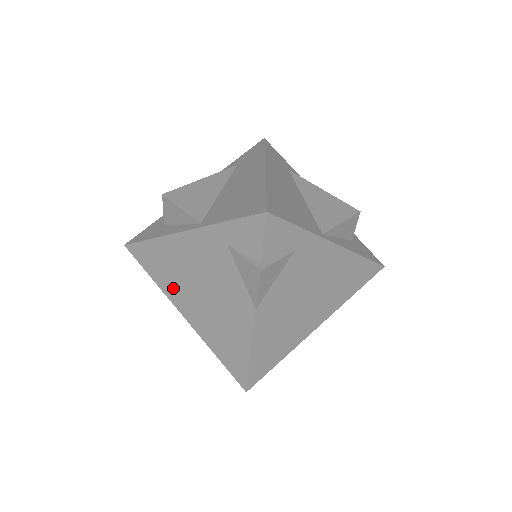
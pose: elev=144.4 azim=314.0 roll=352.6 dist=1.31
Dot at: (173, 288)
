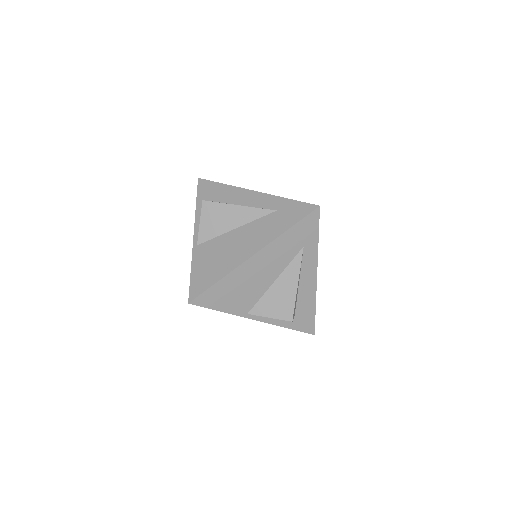
Dot at: occluded
